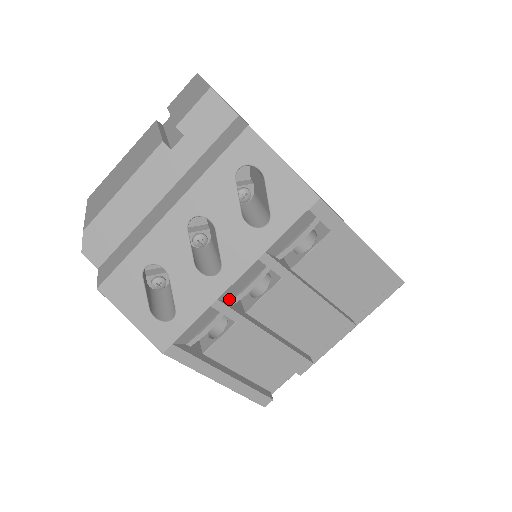
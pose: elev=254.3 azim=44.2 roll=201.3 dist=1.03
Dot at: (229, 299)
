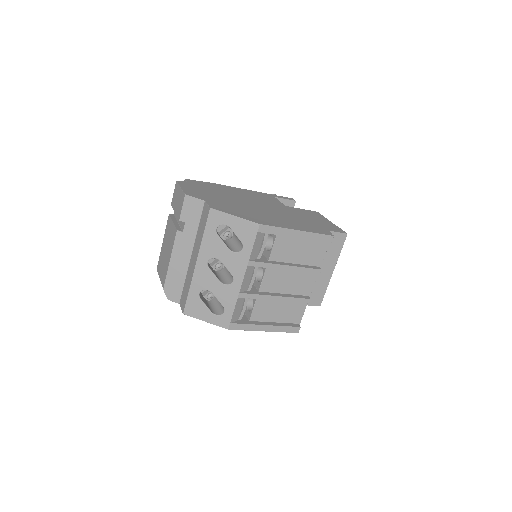
Dot at: (246, 289)
